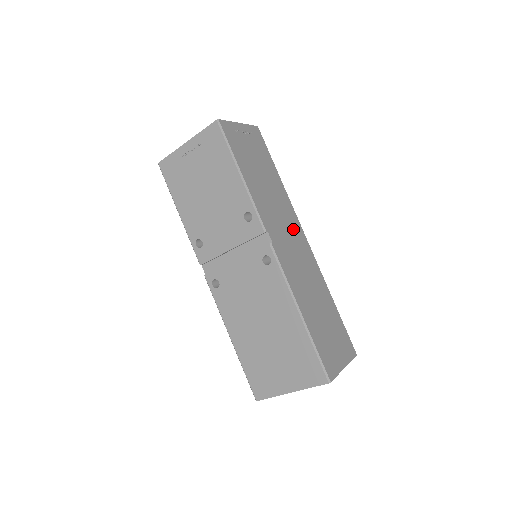
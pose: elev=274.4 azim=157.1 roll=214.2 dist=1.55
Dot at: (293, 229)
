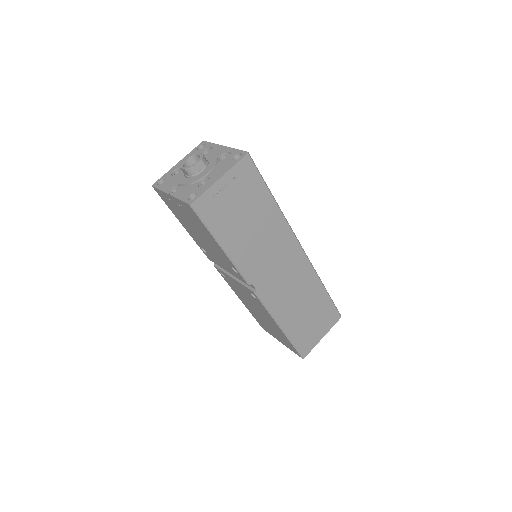
Dot at: (285, 253)
